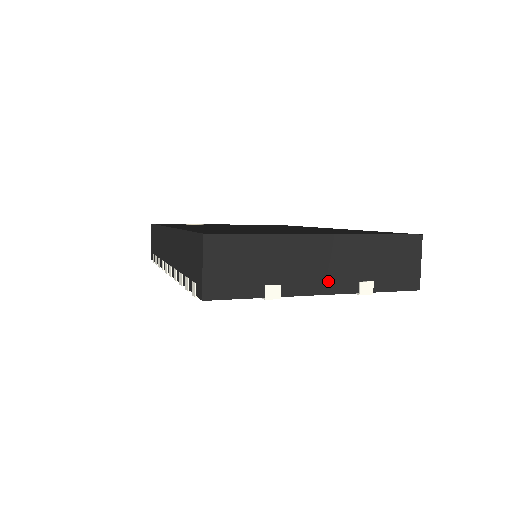
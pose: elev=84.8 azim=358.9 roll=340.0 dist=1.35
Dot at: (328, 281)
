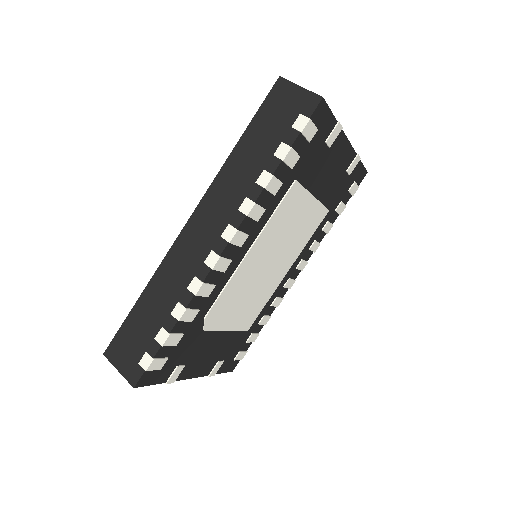
Dot at: occluded
